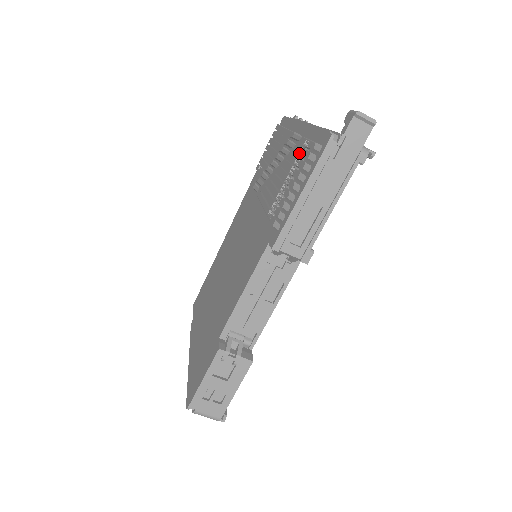
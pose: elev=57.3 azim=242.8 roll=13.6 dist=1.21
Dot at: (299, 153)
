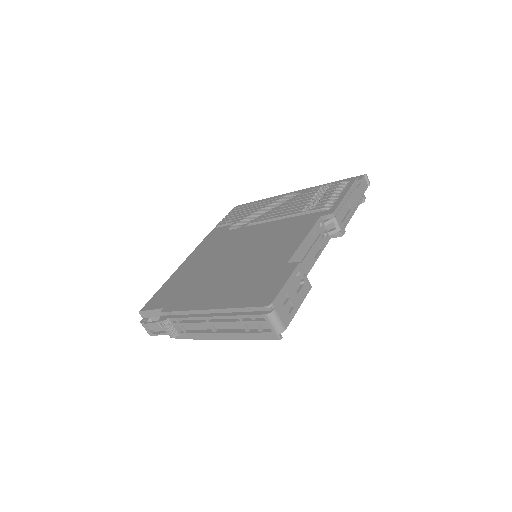
Dot at: (318, 190)
